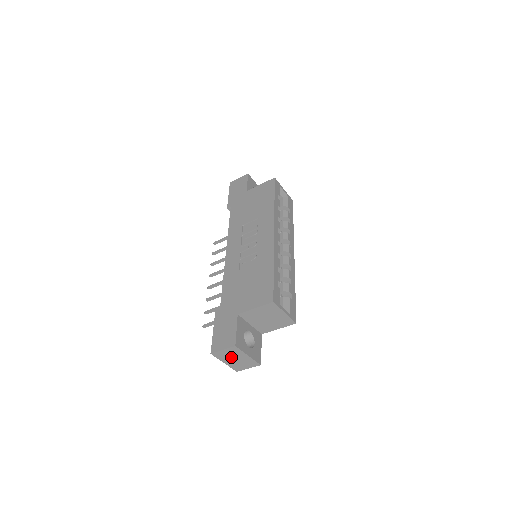
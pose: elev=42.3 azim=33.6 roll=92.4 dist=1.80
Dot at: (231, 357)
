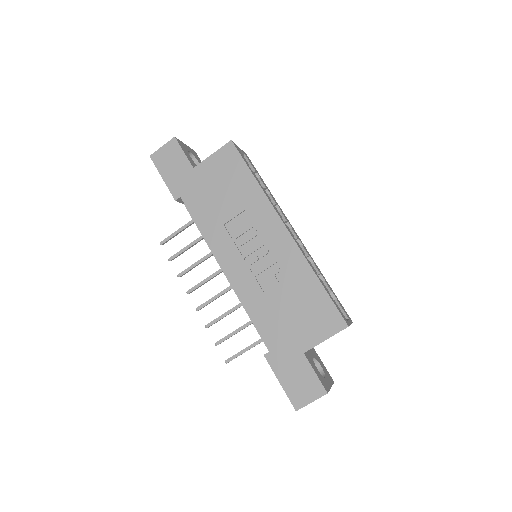
Dot at: occluded
